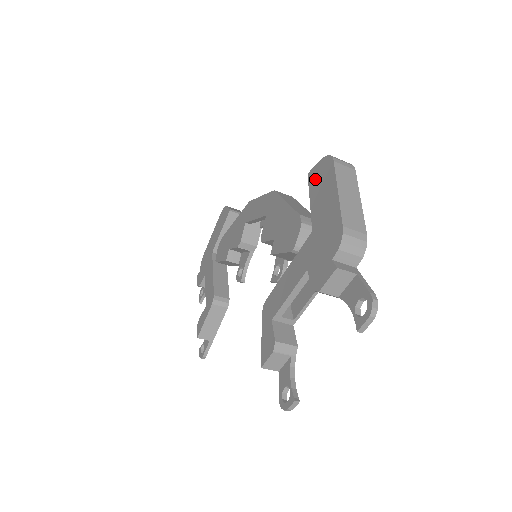
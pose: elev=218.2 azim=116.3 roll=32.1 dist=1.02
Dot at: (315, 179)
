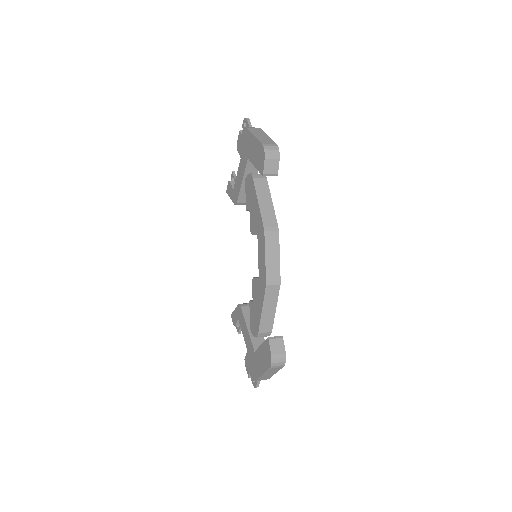
Dot at: (266, 349)
